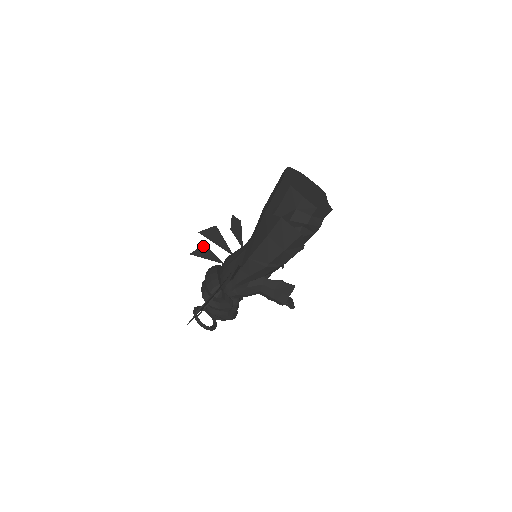
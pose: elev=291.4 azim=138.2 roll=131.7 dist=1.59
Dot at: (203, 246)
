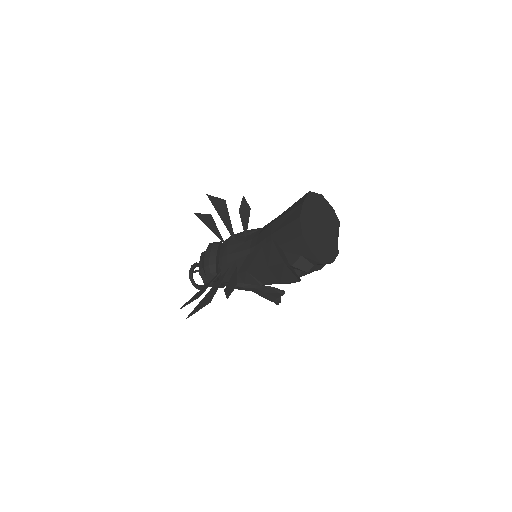
Dot at: (209, 215)
